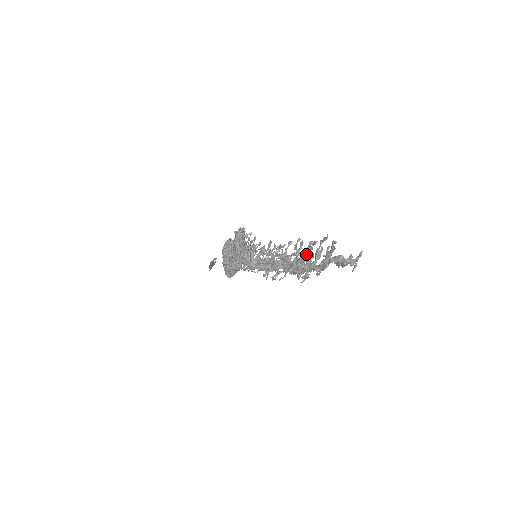
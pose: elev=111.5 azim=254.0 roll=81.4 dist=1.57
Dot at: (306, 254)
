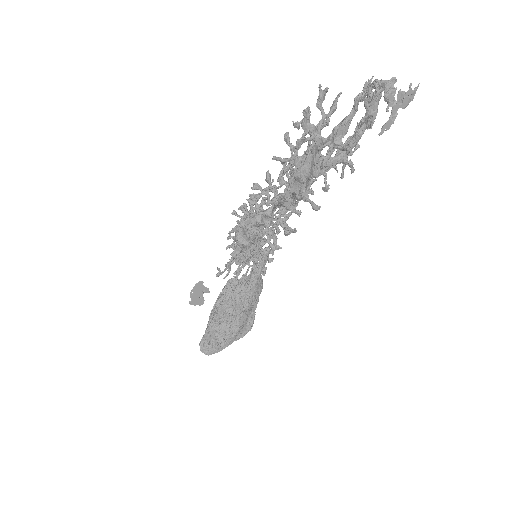
Dot at: (326, 120)
